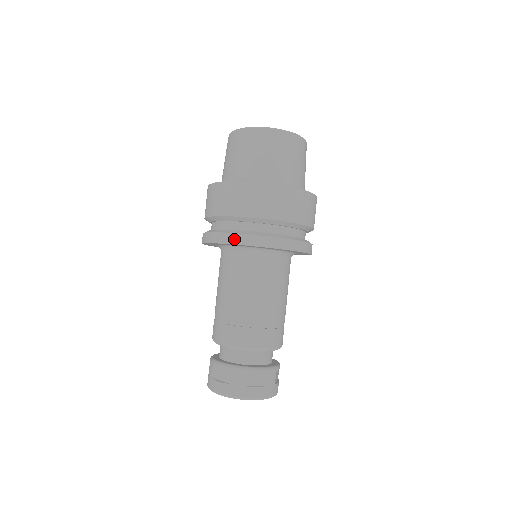
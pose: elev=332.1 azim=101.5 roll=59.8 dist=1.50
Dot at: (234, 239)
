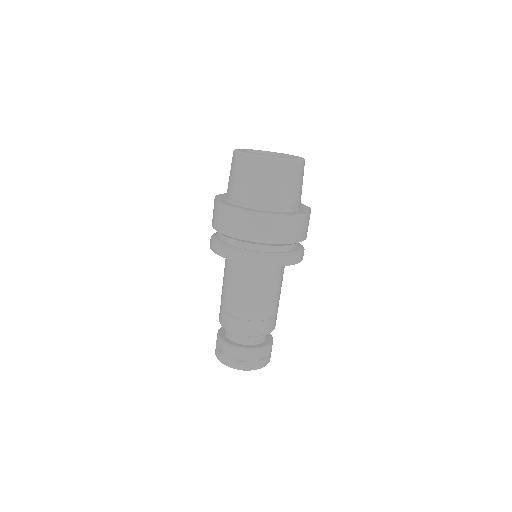
Dot at: (220, 251)
